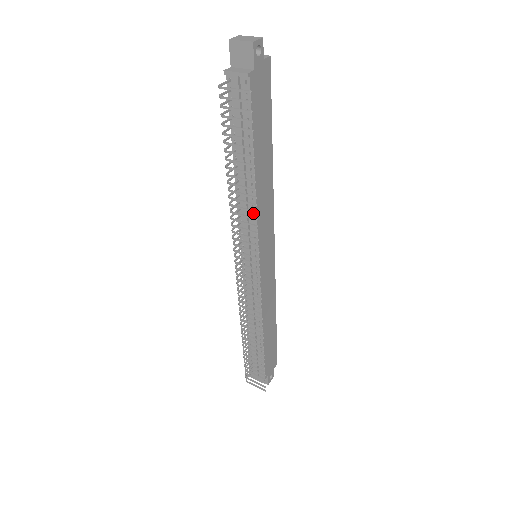
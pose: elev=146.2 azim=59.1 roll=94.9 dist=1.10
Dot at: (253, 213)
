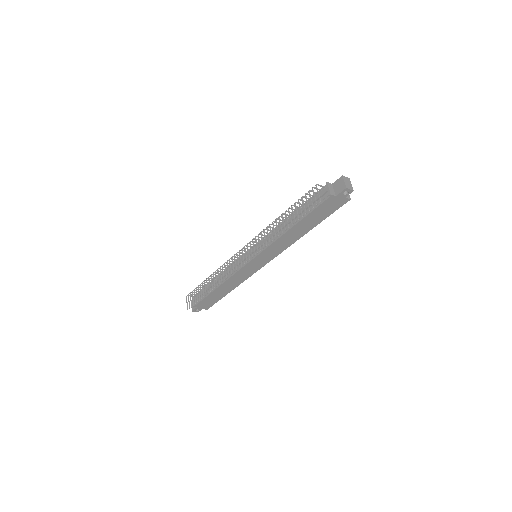
Dot at: (274, 239)
